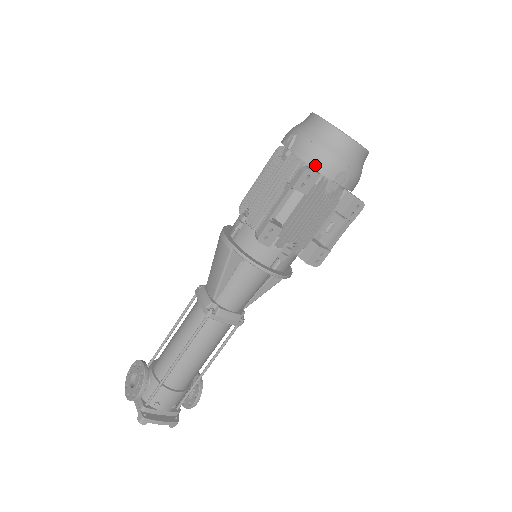
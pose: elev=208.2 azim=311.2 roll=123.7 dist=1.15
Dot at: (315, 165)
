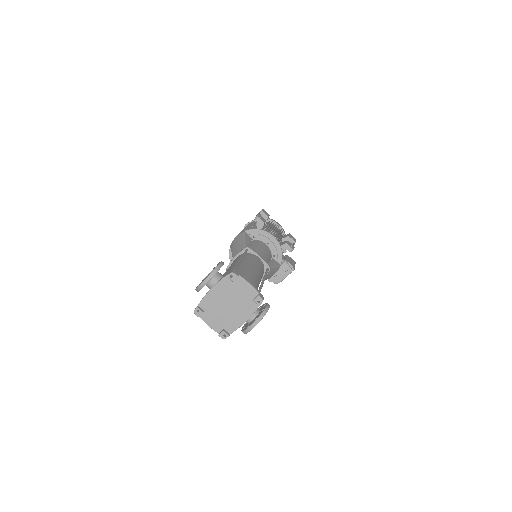
Dot at: occluded
